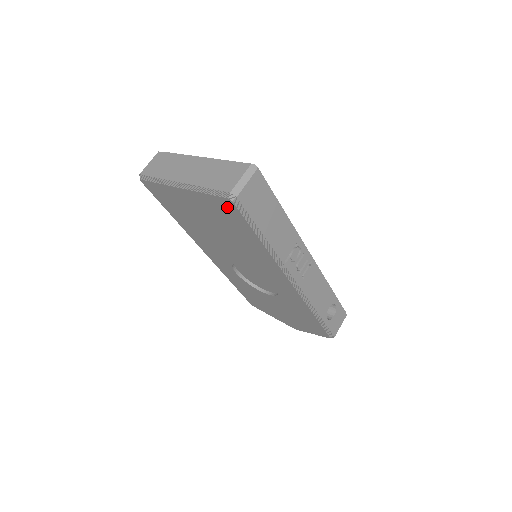
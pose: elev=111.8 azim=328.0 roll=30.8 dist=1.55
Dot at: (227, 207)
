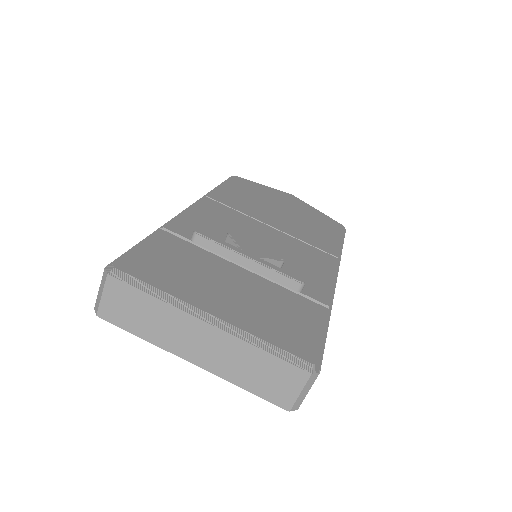
Dot at: occluded
